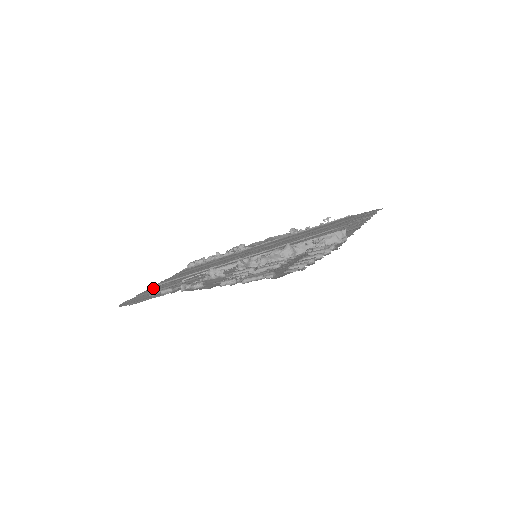
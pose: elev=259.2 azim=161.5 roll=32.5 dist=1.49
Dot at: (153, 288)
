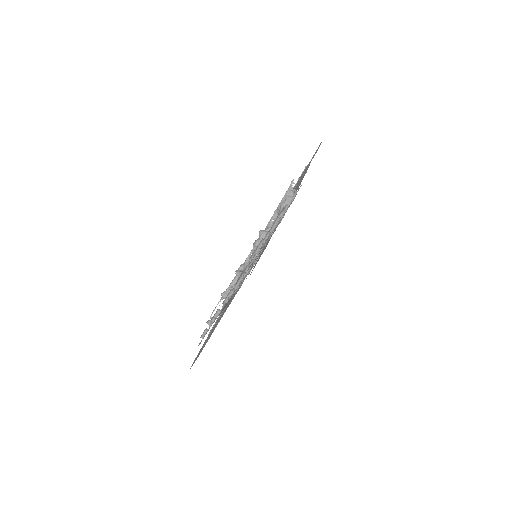
Dot at: (207, 337)
